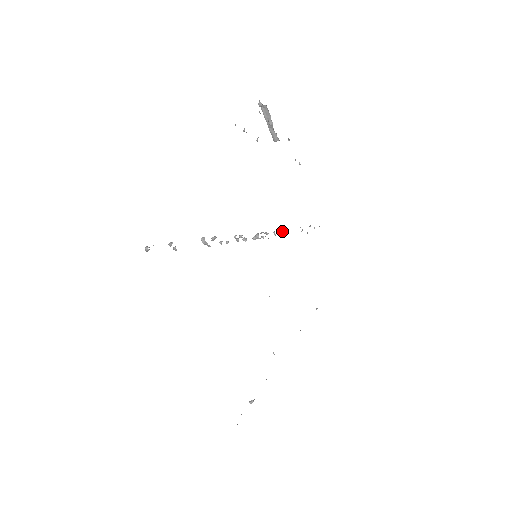
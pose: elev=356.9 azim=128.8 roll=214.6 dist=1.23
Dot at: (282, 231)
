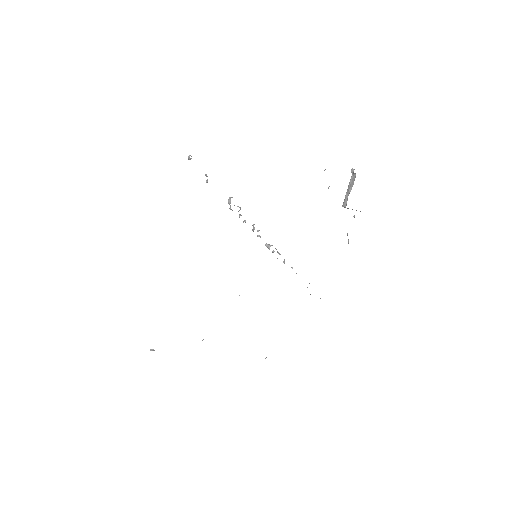
Dot at: (292, 267)
